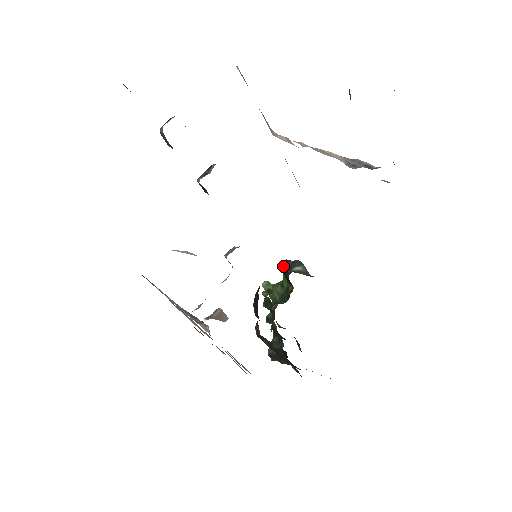
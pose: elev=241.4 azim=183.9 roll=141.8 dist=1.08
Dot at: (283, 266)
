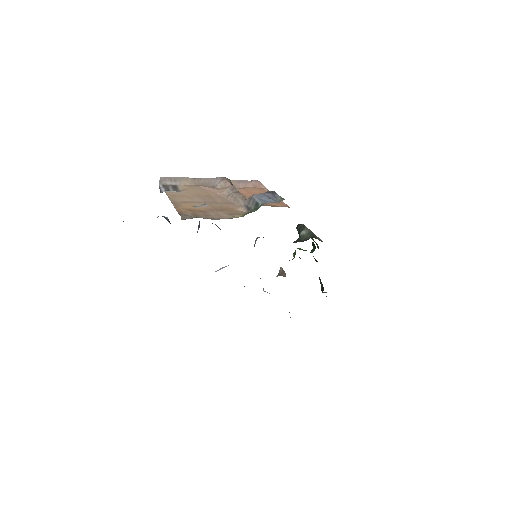
Dot at: occluded
